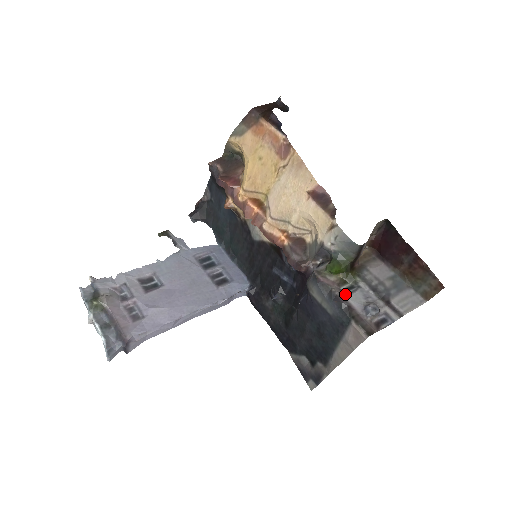
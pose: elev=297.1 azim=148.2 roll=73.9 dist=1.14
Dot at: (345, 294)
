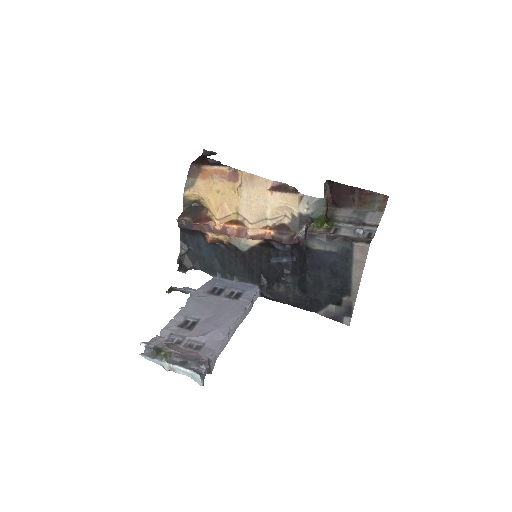
Dot at: (336, 233)
